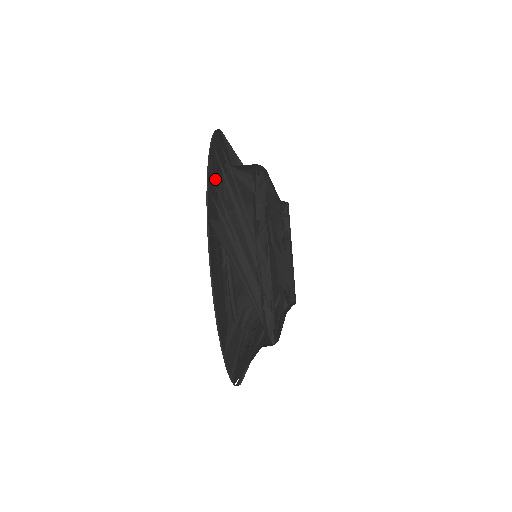
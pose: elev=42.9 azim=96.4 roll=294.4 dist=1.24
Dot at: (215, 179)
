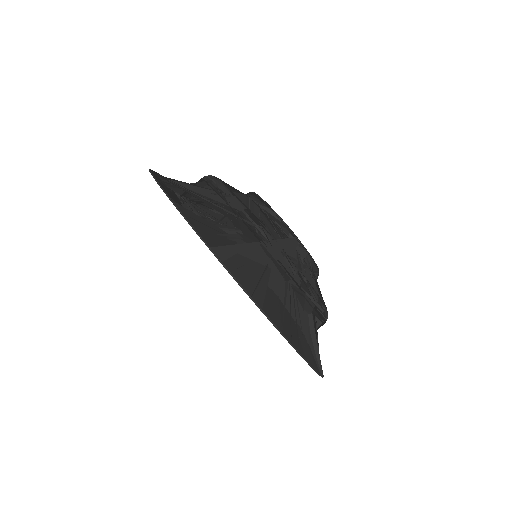
Dot at: occluded
